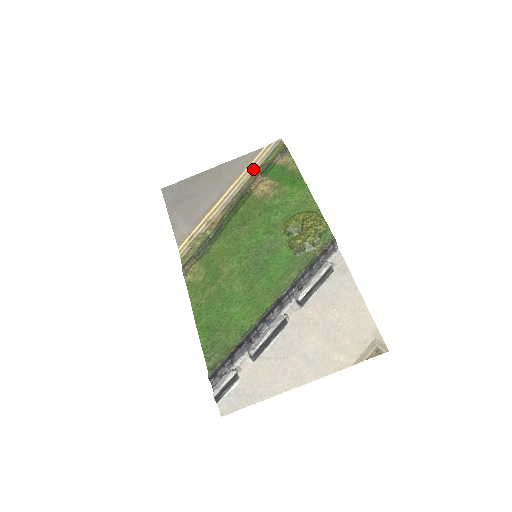
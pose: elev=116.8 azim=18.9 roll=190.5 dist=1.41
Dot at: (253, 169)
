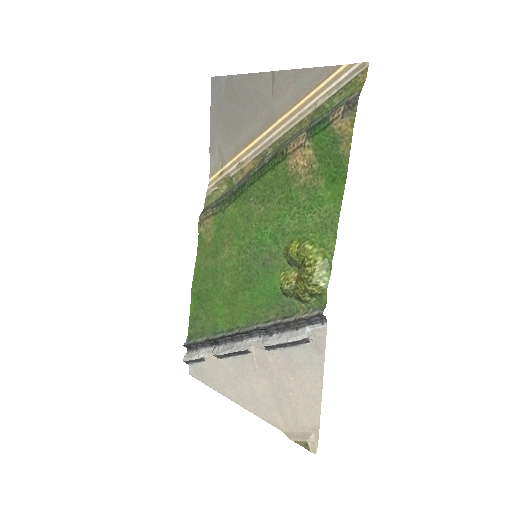
Dot at: (309, 107)
